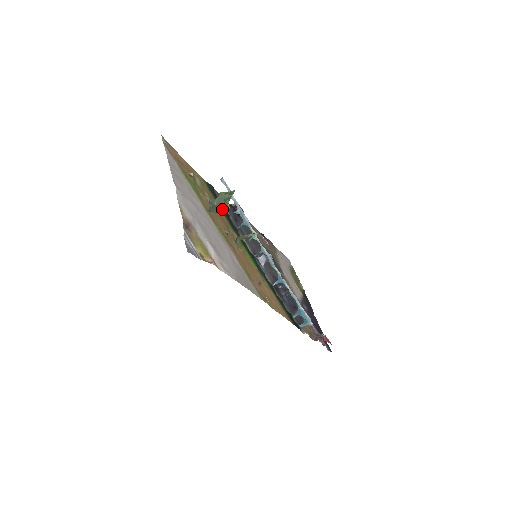
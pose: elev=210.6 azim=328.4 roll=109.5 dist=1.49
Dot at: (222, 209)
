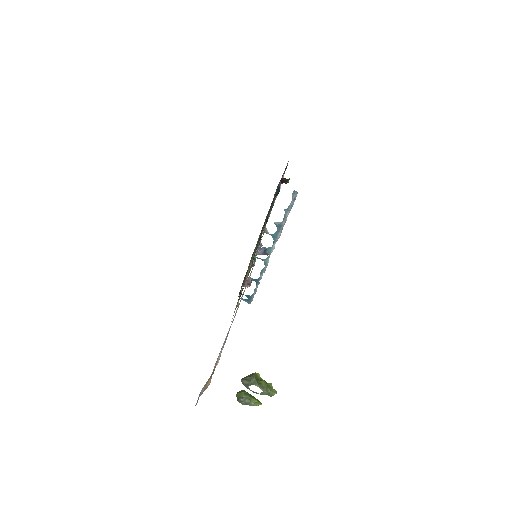
Dot at: (253, 392)
